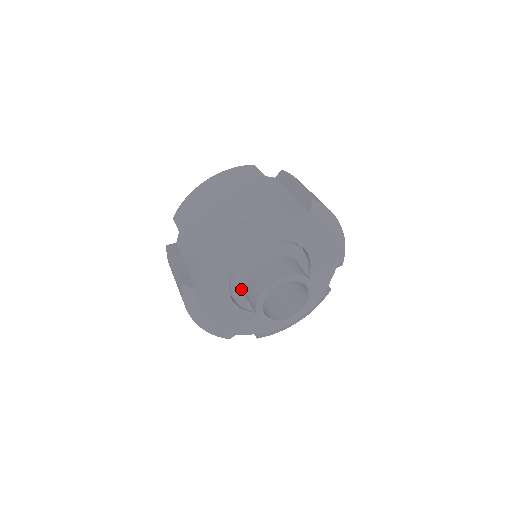
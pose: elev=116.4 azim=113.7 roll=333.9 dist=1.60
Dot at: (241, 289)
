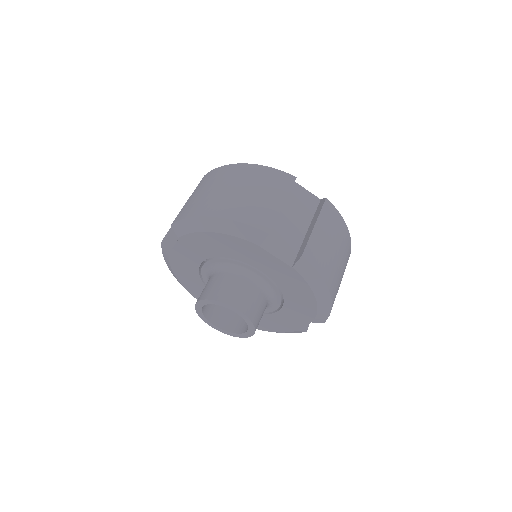
Dot at: occluded
